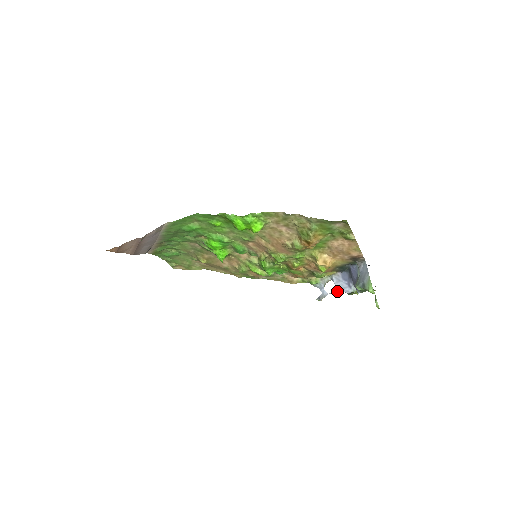
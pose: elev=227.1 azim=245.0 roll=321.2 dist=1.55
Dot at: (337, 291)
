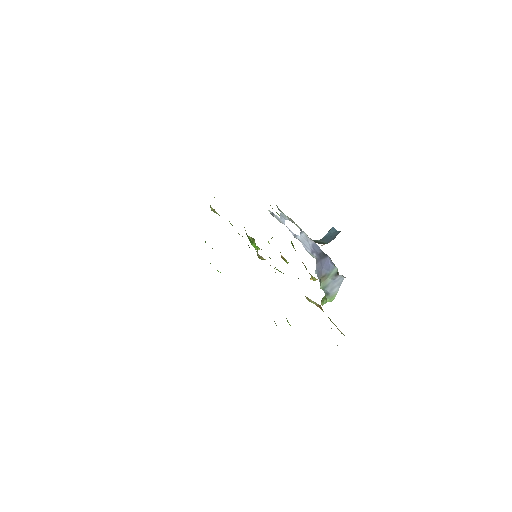
Dot at: (297, 238)
